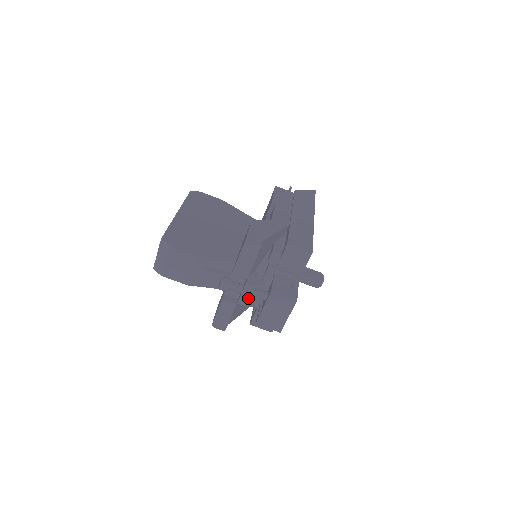
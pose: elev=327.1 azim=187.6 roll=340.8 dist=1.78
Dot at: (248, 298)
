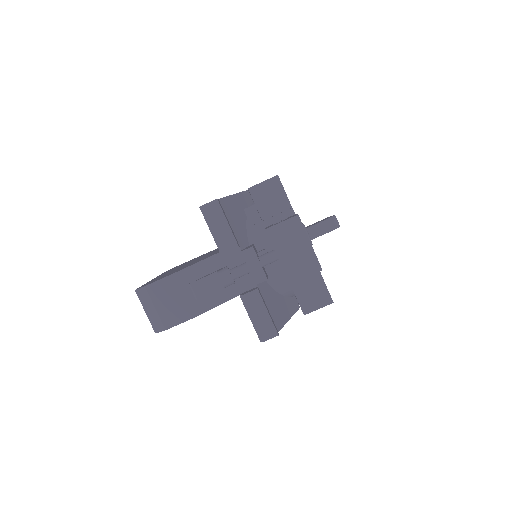
Dot at: (259, 268)
